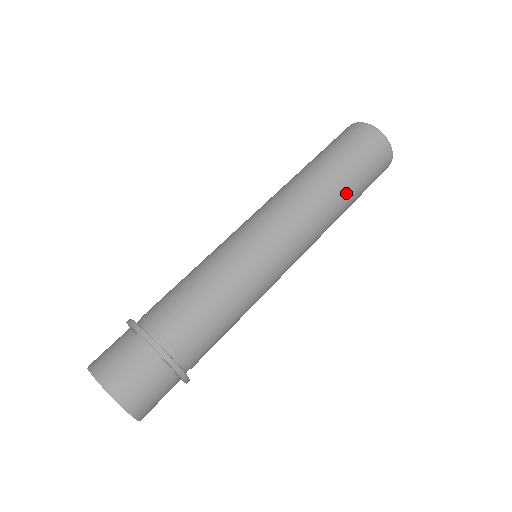
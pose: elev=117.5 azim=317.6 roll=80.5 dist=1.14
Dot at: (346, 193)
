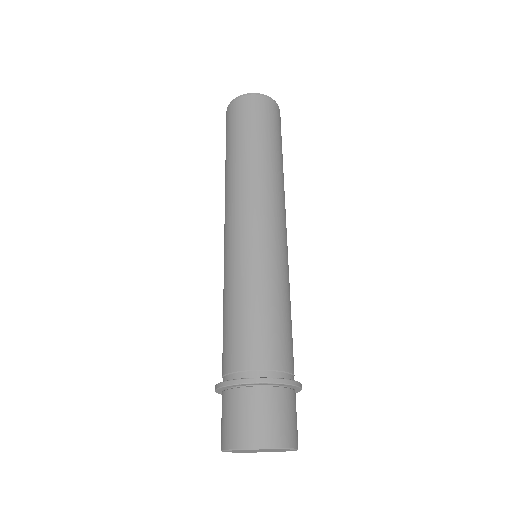
Dot at: occluded
